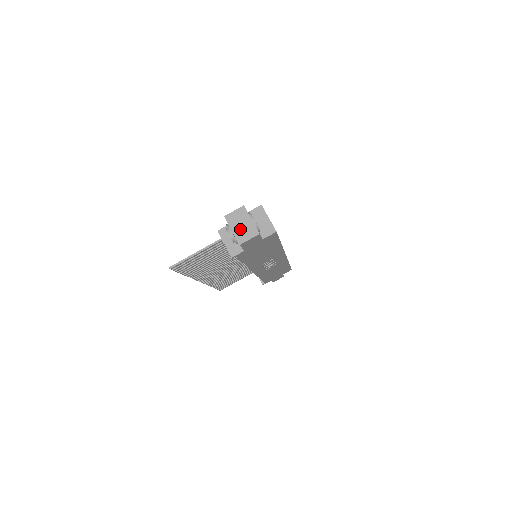
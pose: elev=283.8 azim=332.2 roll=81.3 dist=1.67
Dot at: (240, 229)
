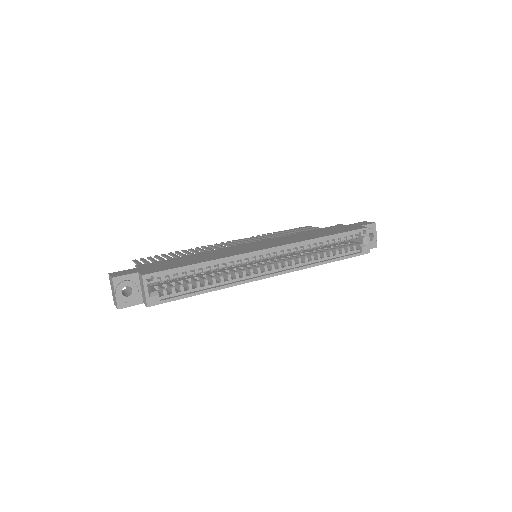
Dot at: (113, 293)
